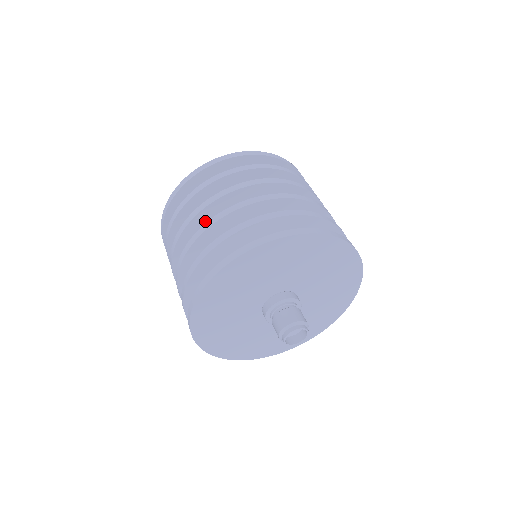
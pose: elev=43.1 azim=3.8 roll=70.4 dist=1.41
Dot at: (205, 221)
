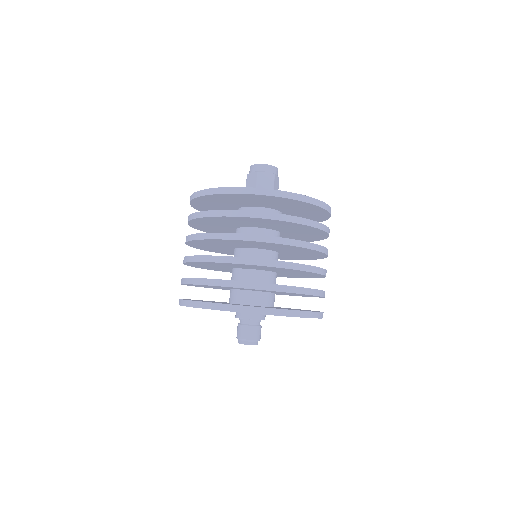
Dot at: (227, 241)
